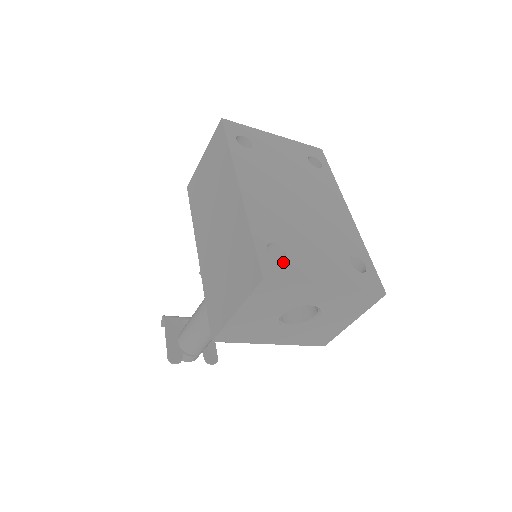
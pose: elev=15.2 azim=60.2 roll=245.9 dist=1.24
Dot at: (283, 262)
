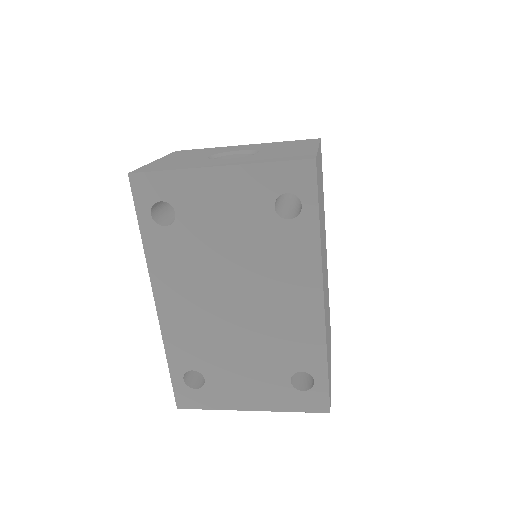
Dot at: (200, 390)
